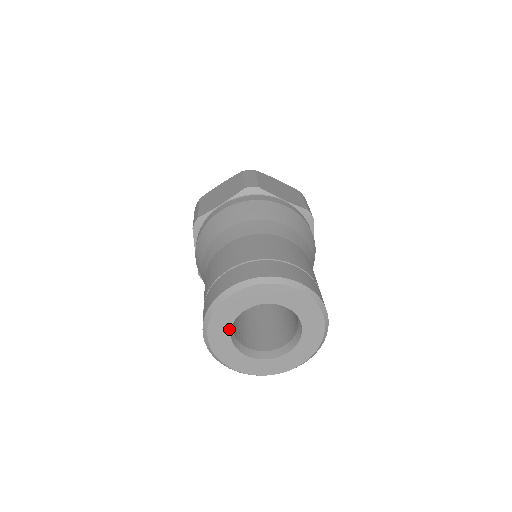
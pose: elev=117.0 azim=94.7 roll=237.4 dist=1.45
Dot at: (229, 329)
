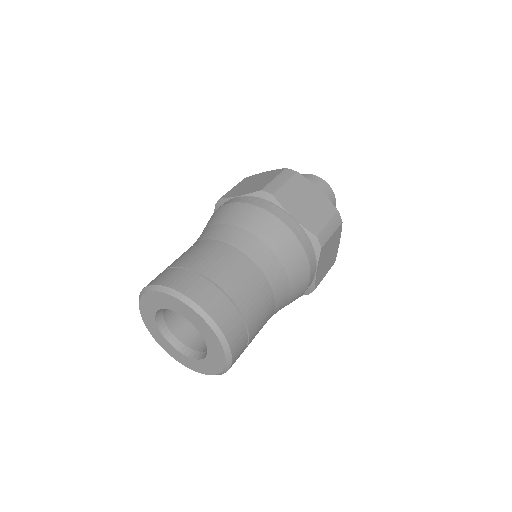
Dot at: (154, 315)
